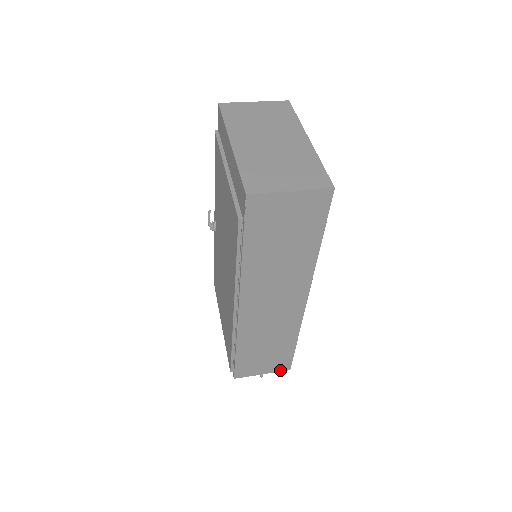
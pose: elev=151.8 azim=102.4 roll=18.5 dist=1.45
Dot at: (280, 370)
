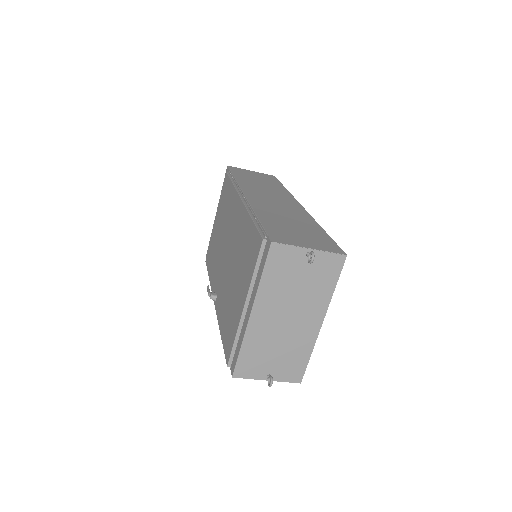
Dot at: (332, 252)
